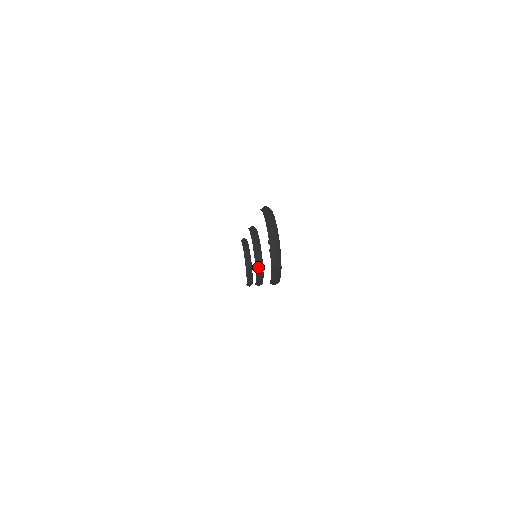
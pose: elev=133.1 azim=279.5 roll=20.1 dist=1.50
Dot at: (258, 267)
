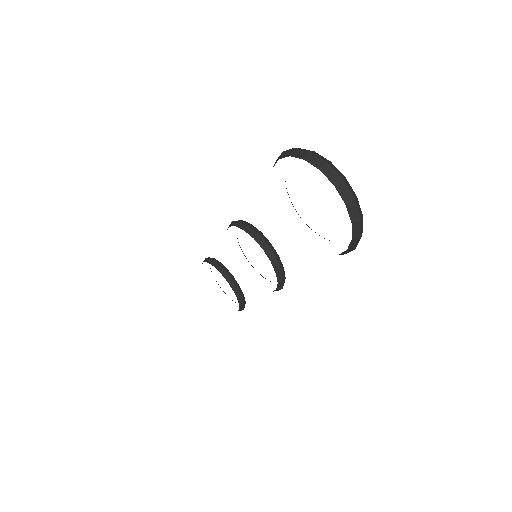
Dot at: (275, 263)
